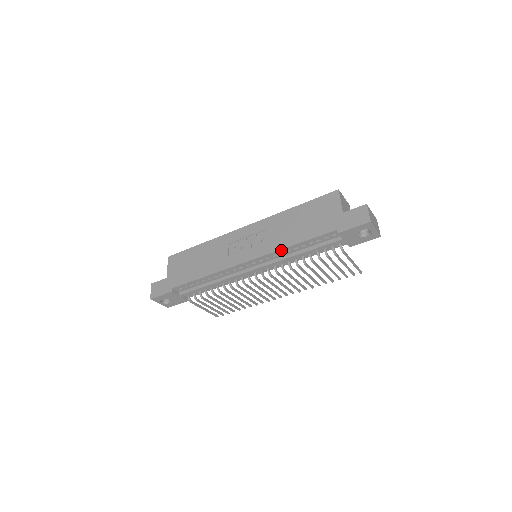
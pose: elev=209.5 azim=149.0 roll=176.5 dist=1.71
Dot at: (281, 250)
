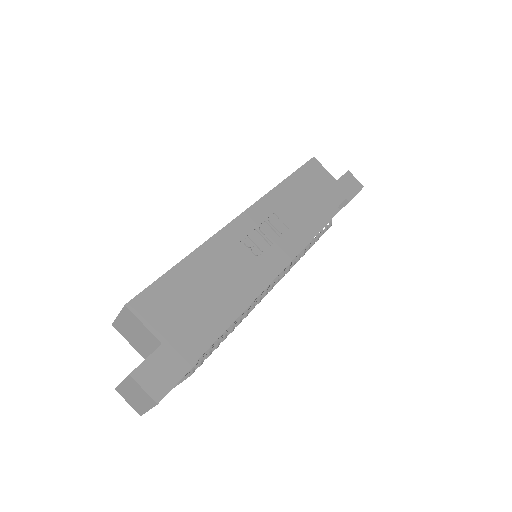
Dot at: (311, 233)
